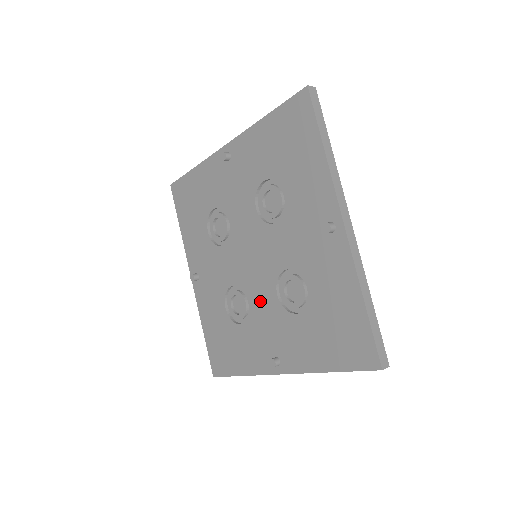
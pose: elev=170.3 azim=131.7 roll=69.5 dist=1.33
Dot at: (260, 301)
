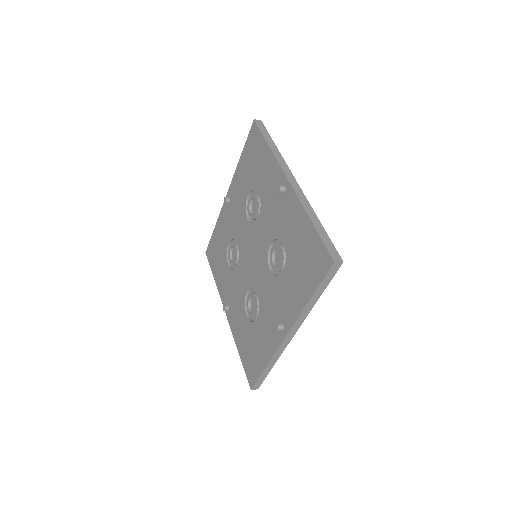
Dot at: (263, 286)
